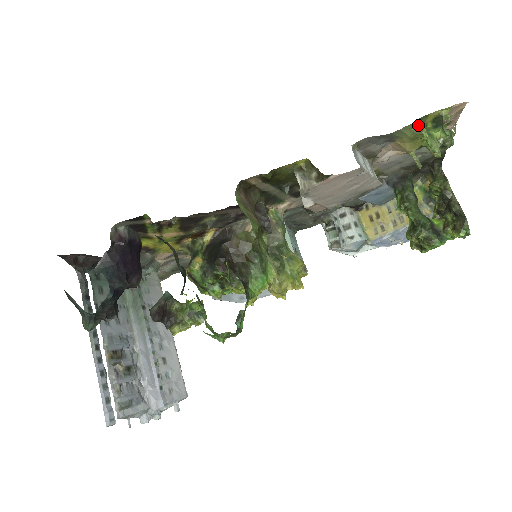
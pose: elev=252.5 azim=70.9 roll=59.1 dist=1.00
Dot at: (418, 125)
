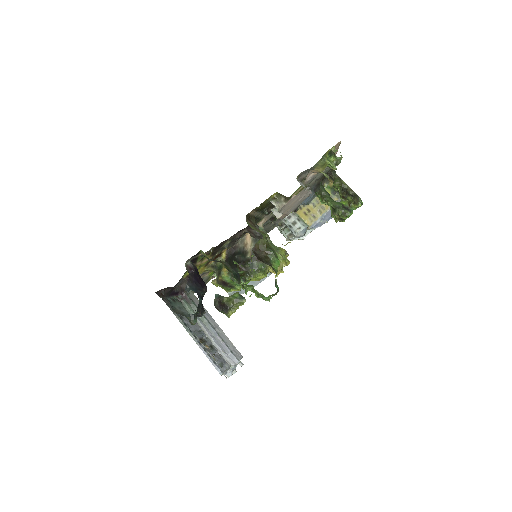
Dot at: (323, 158)
